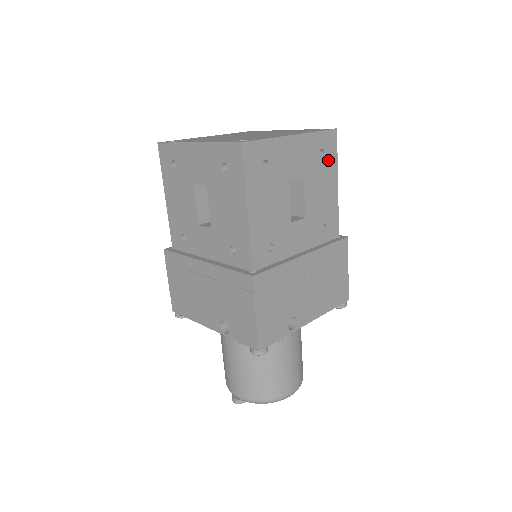
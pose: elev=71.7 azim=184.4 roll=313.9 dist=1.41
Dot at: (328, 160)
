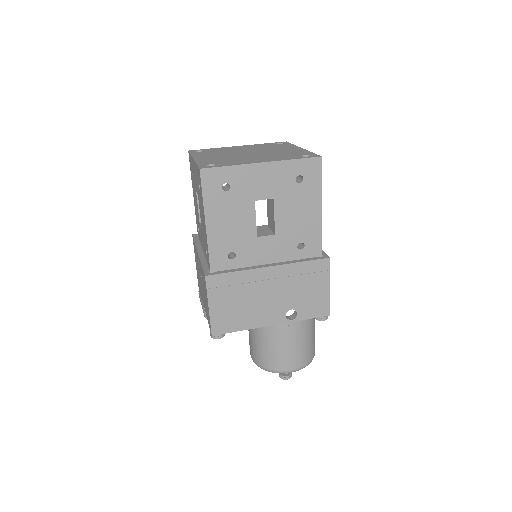
Dot at: occluded
